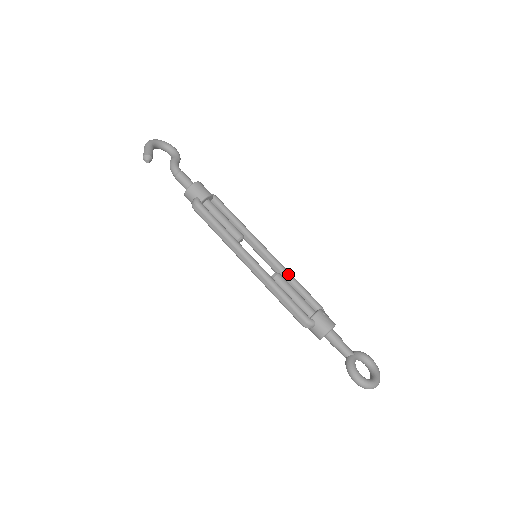
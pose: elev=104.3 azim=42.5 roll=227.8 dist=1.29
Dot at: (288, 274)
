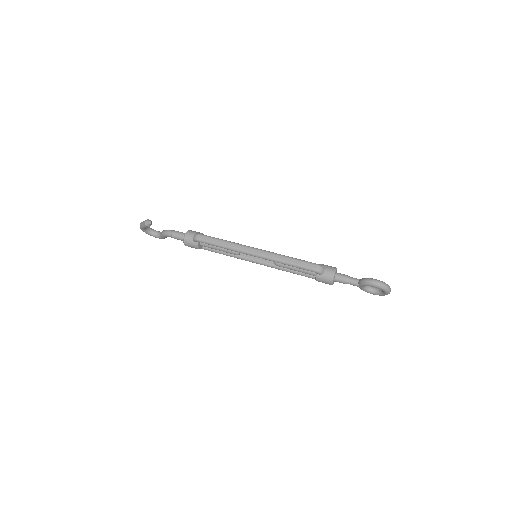
Dot at: occluded
